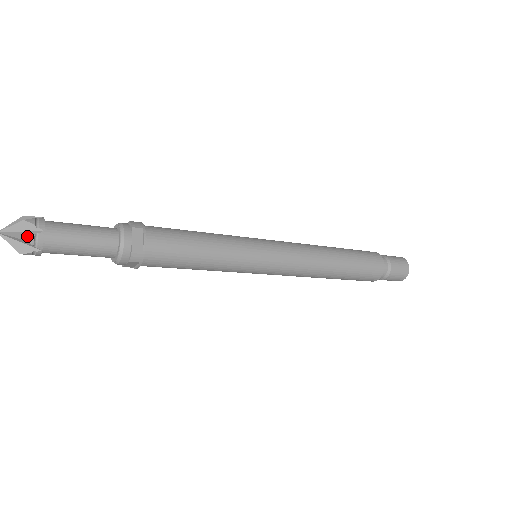
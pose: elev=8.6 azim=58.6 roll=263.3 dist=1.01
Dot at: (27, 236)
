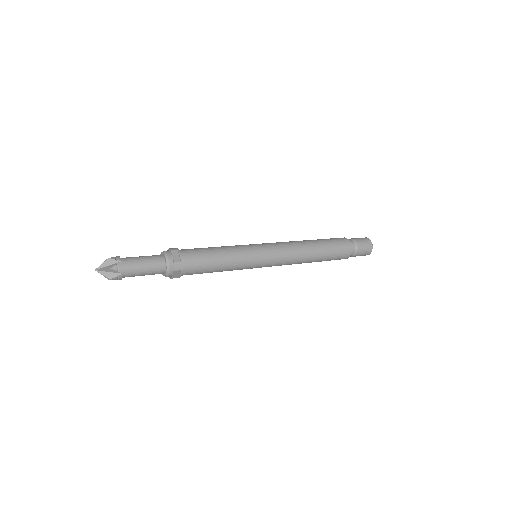
Dot at: (112, 266)
